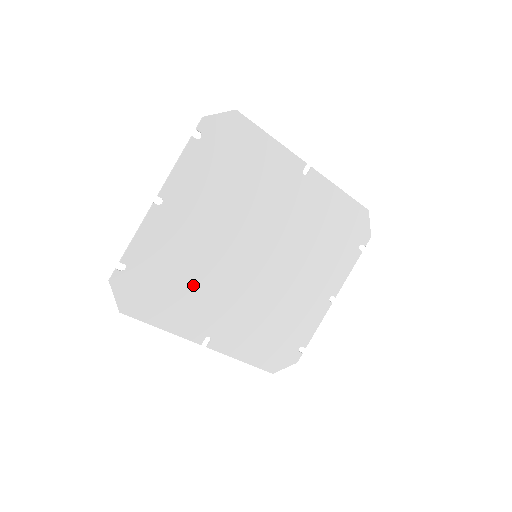
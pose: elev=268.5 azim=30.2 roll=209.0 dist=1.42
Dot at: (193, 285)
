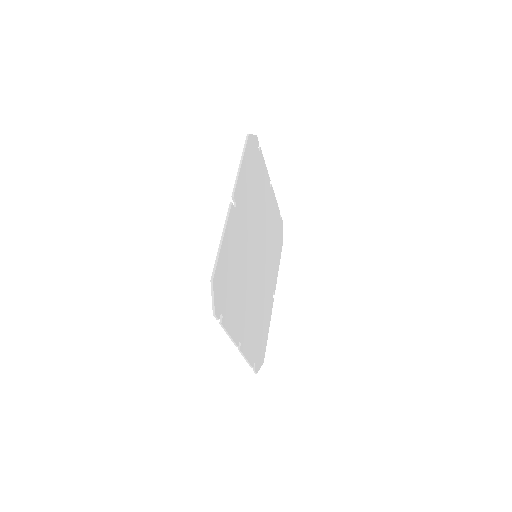
Dot at: (261, 309)
